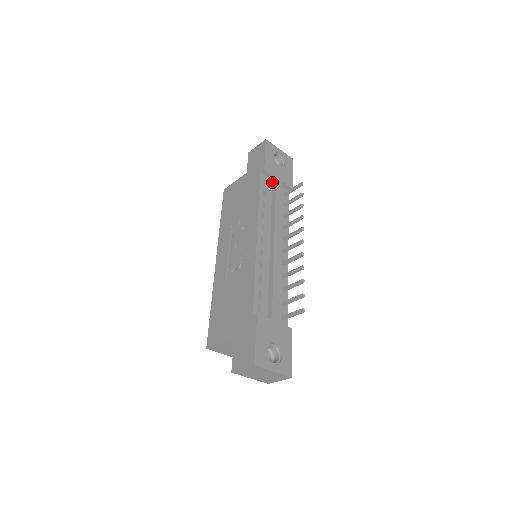
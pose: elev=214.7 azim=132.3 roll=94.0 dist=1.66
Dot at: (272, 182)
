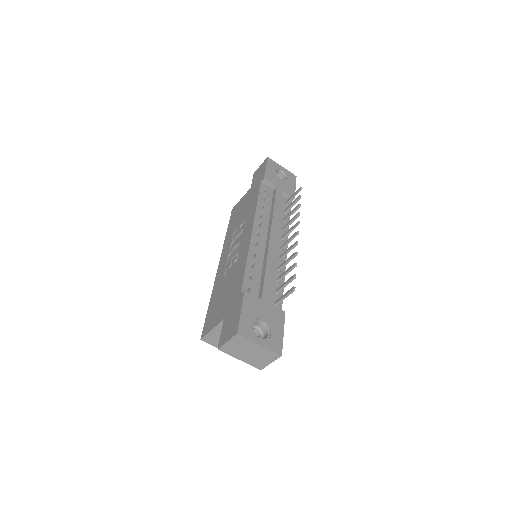
Dot at: (273, 191)
